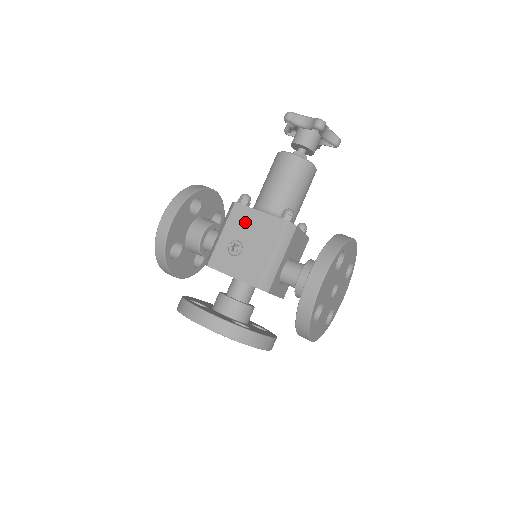
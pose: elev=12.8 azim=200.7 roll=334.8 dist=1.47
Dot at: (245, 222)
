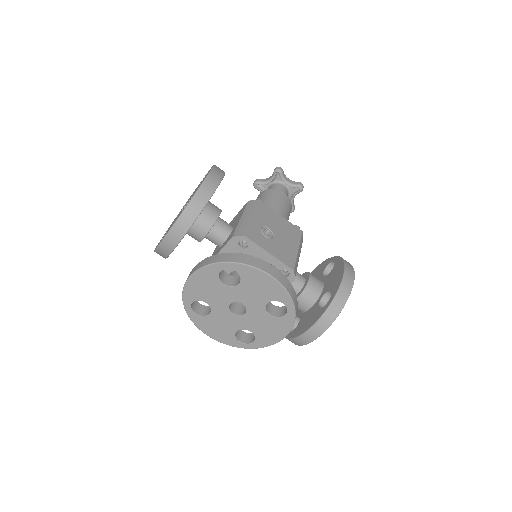
Dot at: (271, 217)
